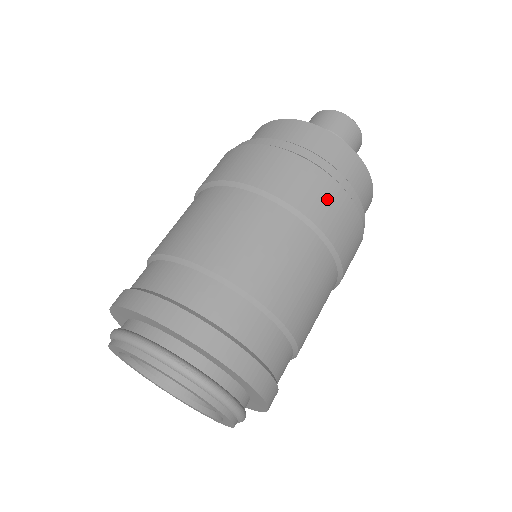
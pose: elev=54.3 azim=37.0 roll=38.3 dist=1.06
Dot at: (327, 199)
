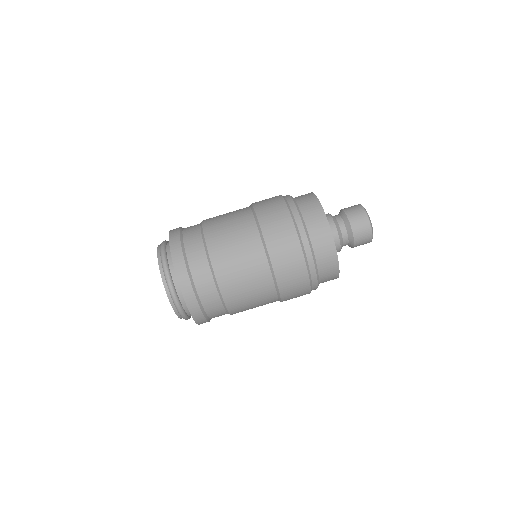
Dot at: (291, 262)
